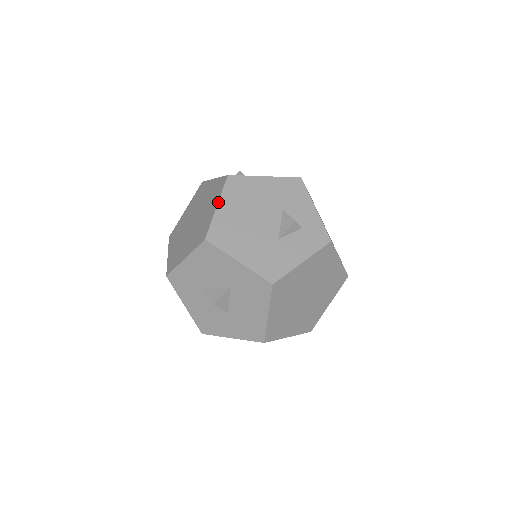
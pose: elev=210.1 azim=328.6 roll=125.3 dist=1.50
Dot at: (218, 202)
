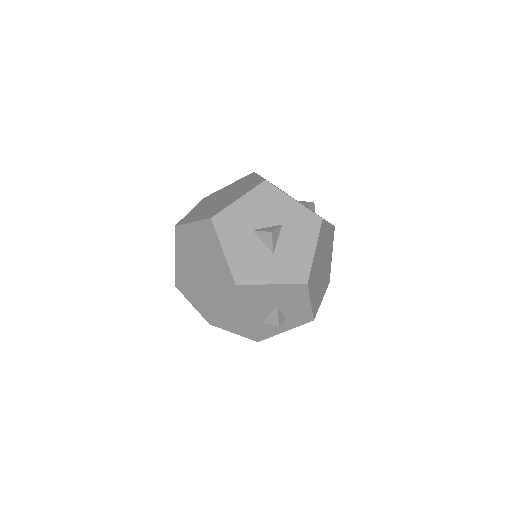
Dot at: (259, 175)
